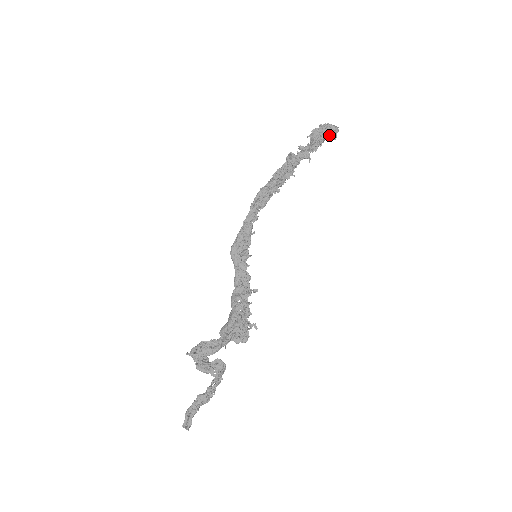
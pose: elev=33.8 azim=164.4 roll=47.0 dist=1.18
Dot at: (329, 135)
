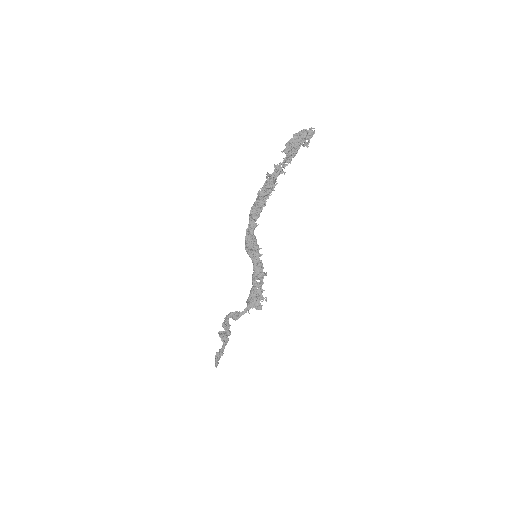
Dot at: (303, 142)
